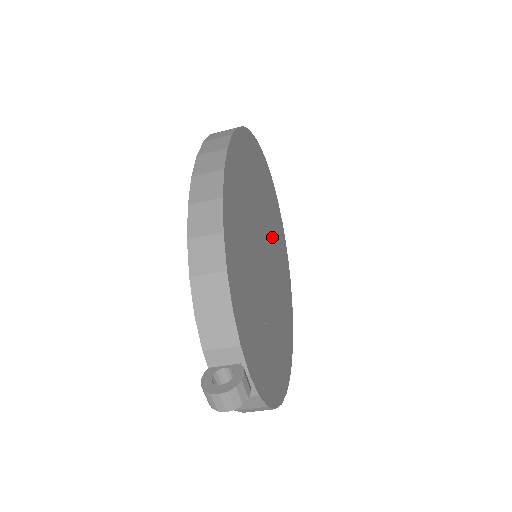
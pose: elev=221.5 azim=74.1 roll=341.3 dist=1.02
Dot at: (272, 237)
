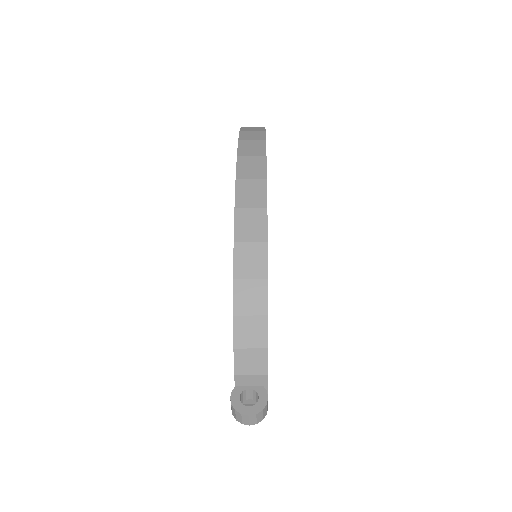
Dot at: occluded
